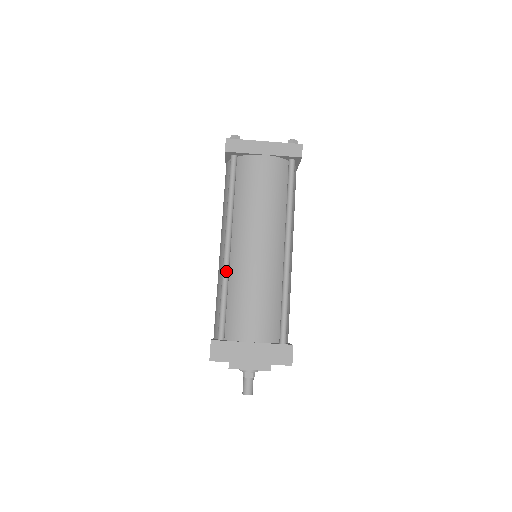
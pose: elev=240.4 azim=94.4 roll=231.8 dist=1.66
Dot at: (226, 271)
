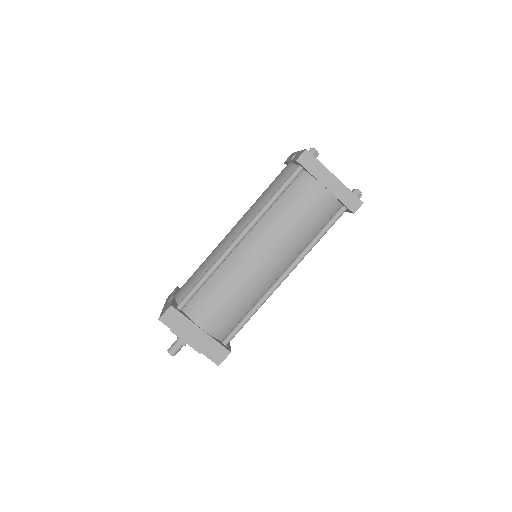
Dot at: (222, 259)
